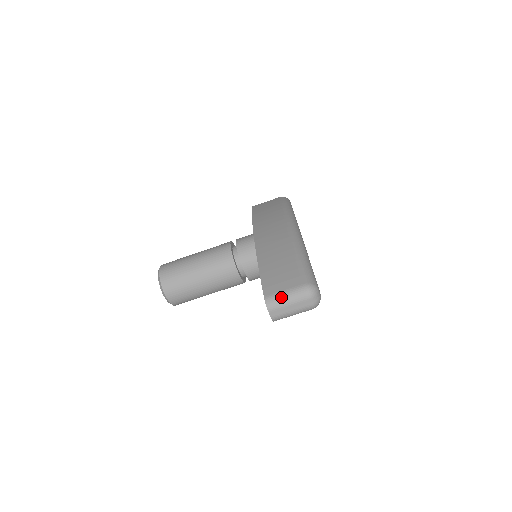
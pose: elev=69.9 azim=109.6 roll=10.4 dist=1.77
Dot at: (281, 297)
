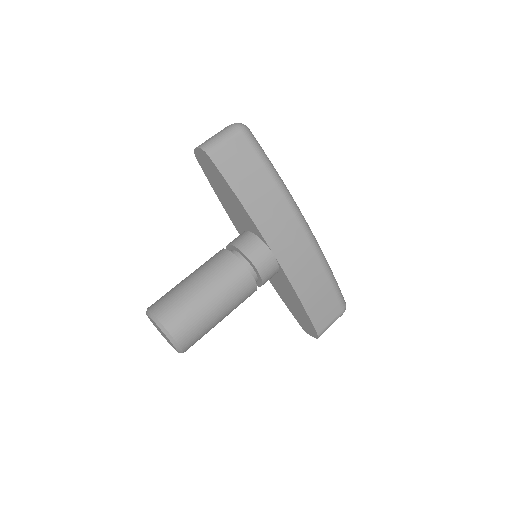
Dot at: occluded
